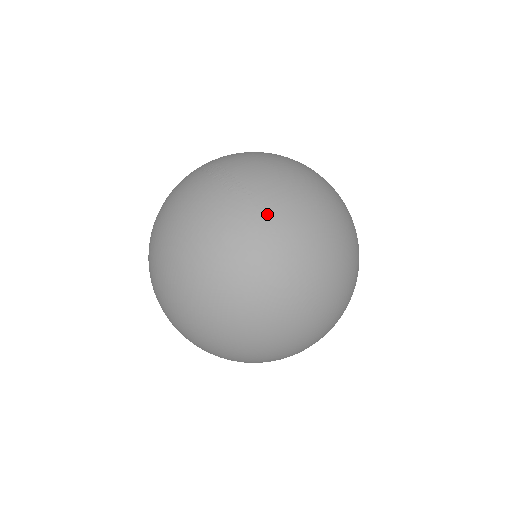
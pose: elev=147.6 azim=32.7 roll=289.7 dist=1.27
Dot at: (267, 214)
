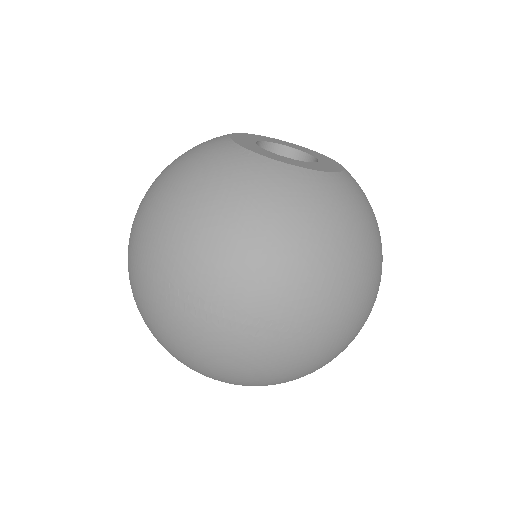
Dot at: (314, 329)
